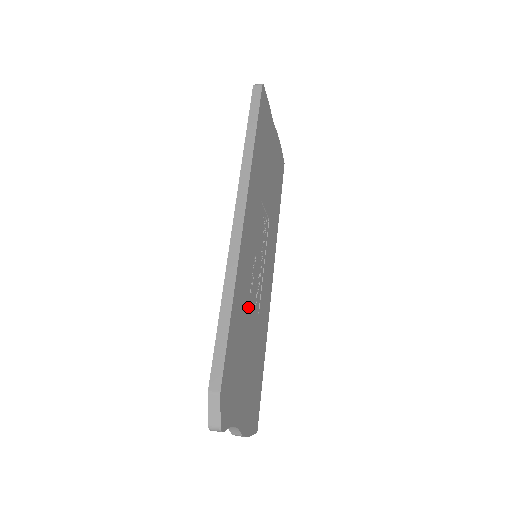
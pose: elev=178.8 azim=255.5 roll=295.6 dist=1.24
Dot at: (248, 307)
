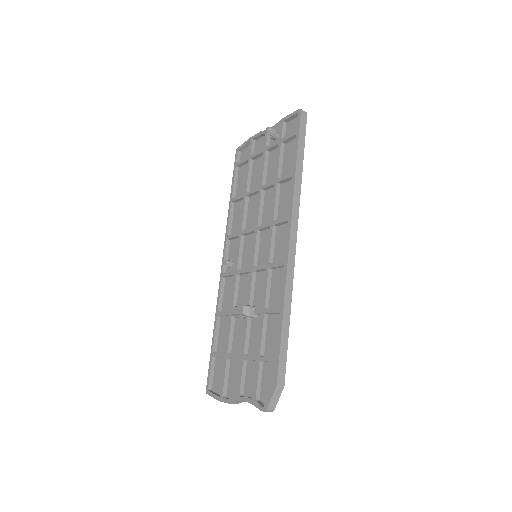
Dot at: occluded
